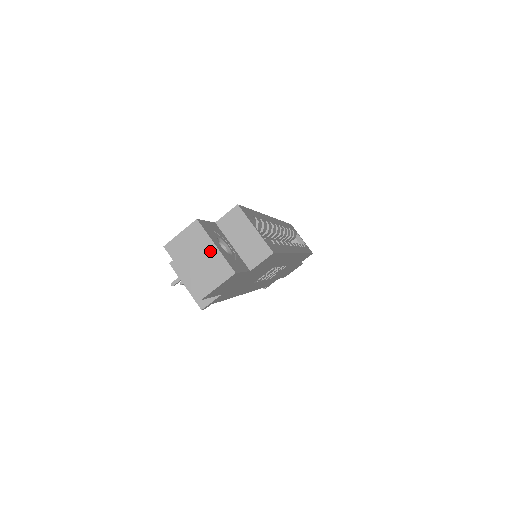
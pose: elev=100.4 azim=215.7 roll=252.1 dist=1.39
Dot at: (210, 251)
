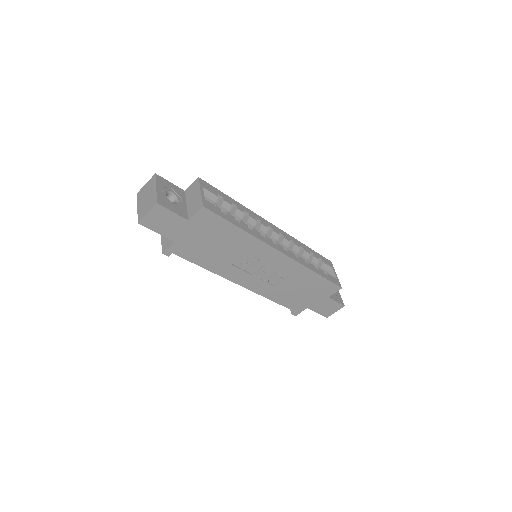
Dot at: (153, 191)
